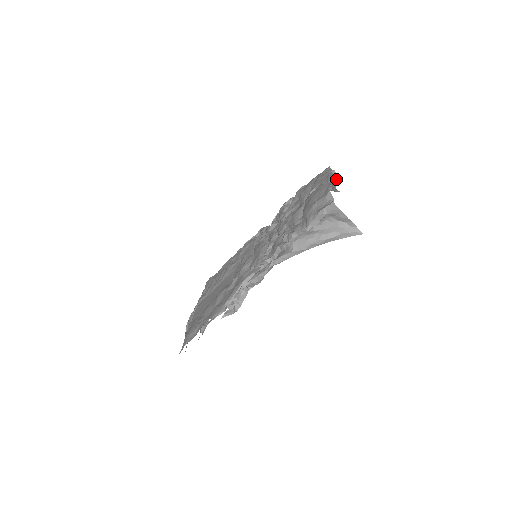
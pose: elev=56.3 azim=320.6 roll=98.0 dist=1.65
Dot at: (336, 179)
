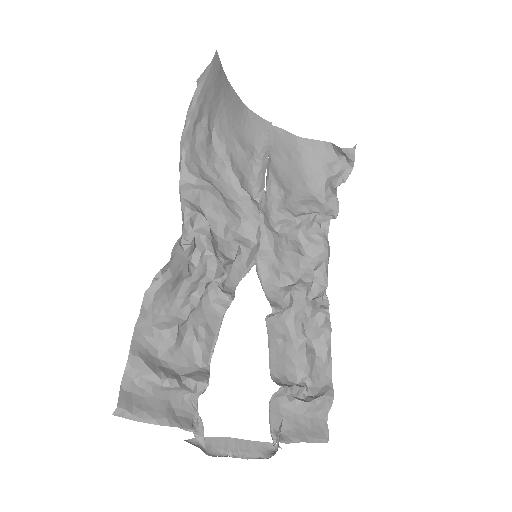
Dot at: (330, 143)
